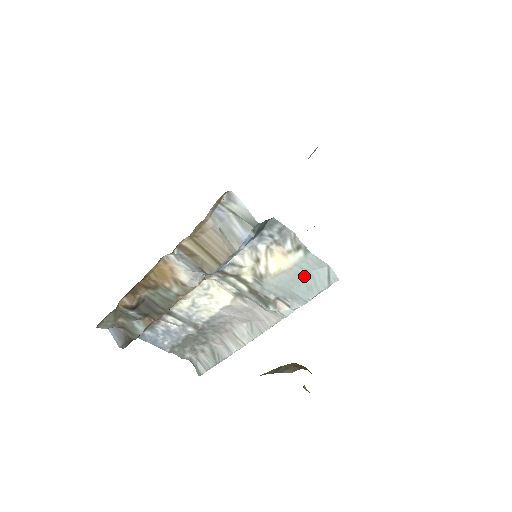
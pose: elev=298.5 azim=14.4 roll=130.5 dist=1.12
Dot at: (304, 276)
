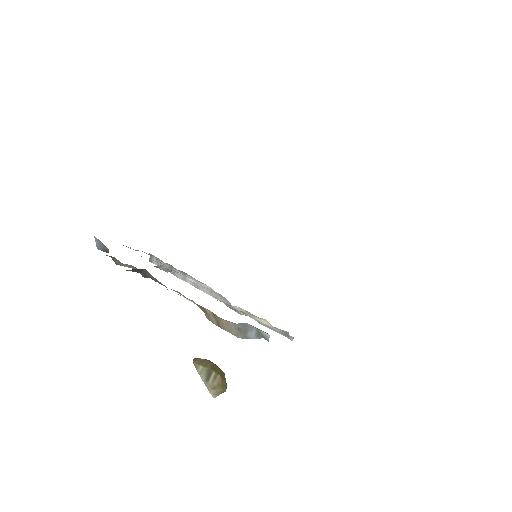
Dot at: occluded
